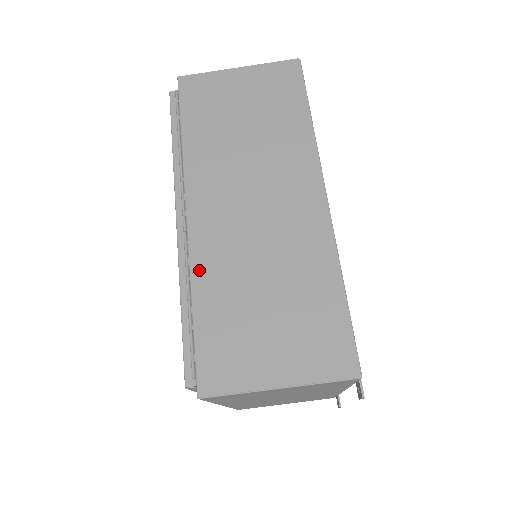
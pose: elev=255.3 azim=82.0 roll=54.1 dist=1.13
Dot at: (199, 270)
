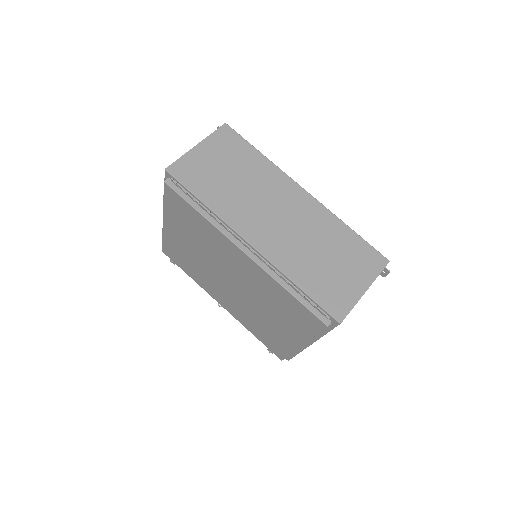
Dot at: (284, 267)
